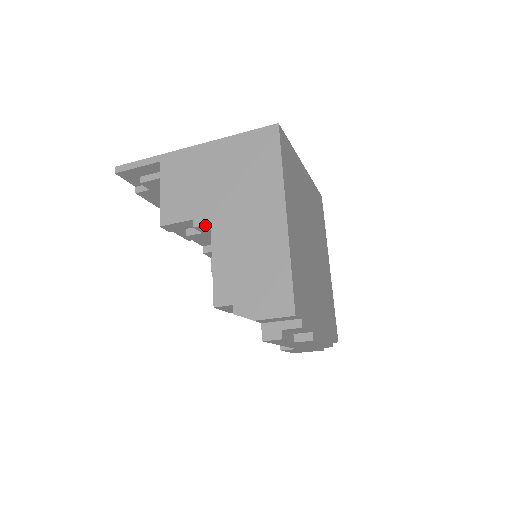
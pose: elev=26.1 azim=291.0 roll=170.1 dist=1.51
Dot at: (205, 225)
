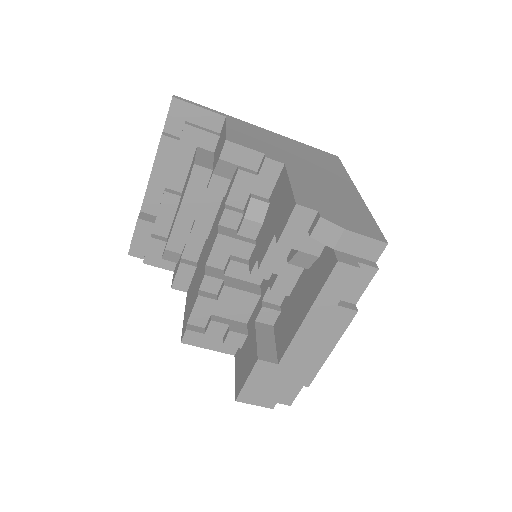
Dot at: (278, 162)
